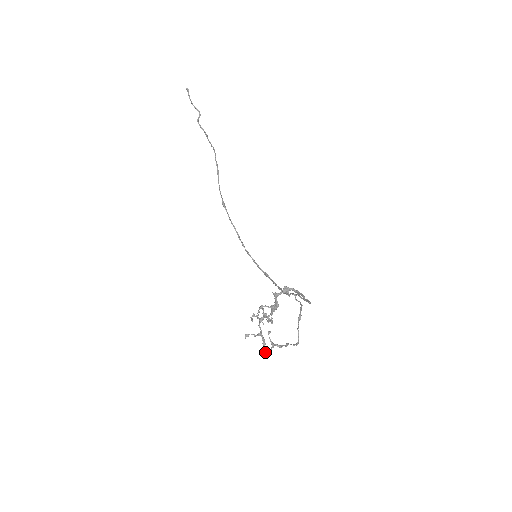
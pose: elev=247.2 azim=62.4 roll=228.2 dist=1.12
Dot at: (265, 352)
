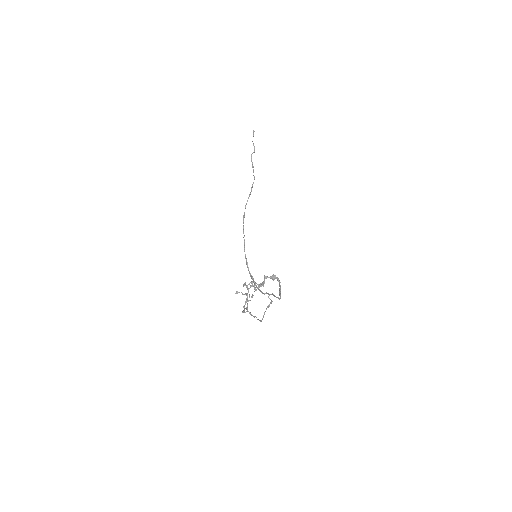
Dot at: occluded
